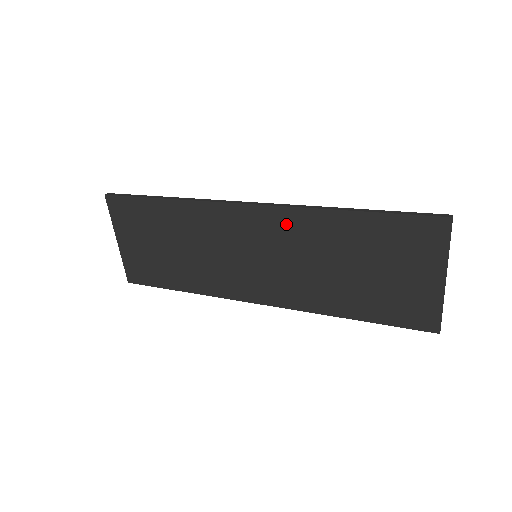
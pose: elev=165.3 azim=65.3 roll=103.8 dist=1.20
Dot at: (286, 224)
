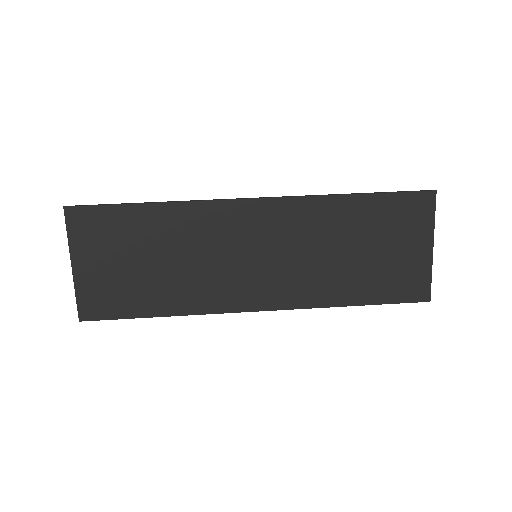
Dot at: (292, 215)
